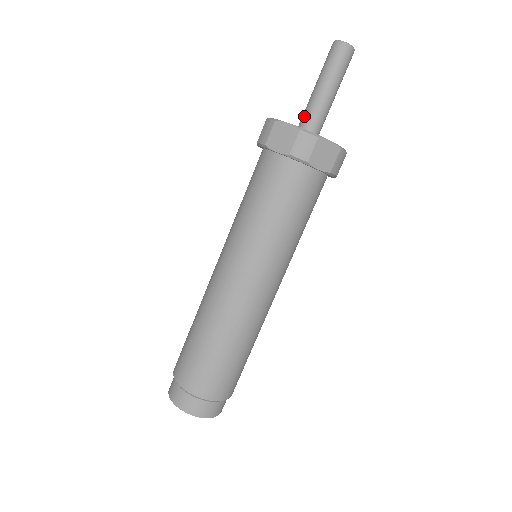
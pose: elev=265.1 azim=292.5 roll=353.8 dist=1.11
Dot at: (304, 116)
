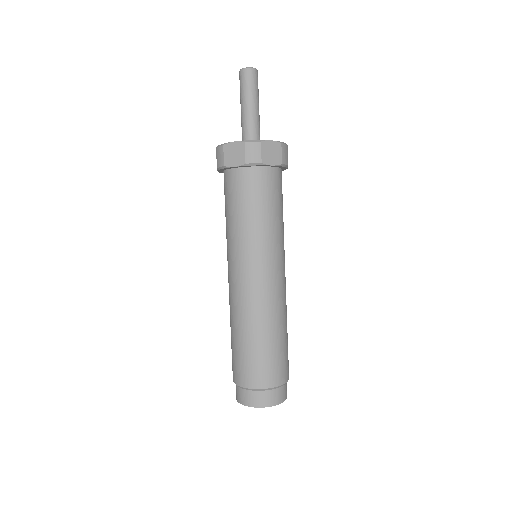
Dot at: (243, 133)
